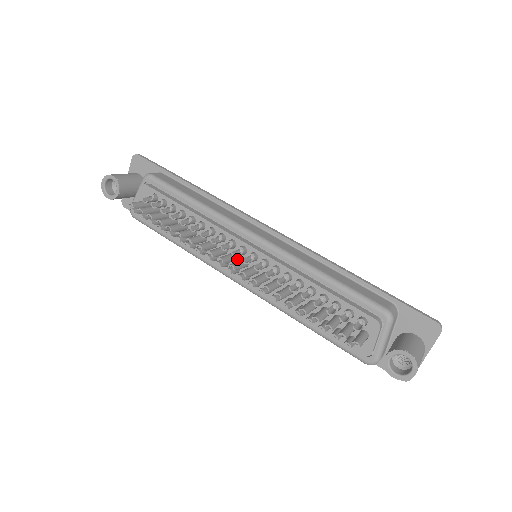
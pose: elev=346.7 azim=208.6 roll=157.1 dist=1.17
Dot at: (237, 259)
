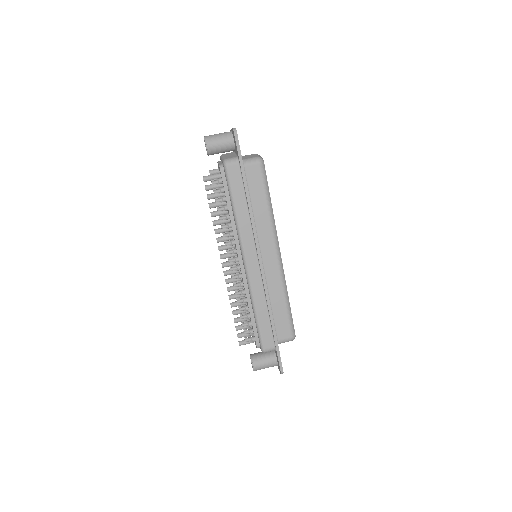
Dot at: (237, 256)
